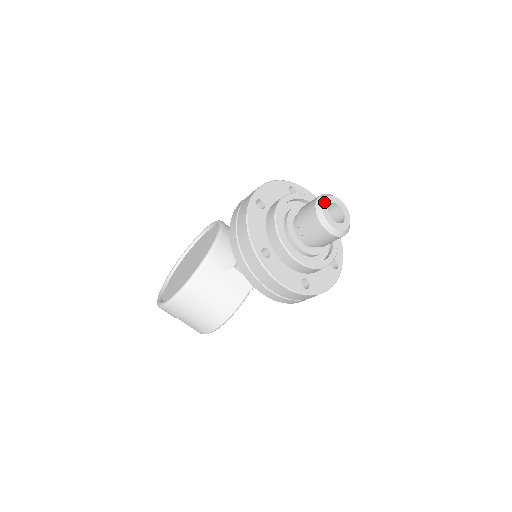
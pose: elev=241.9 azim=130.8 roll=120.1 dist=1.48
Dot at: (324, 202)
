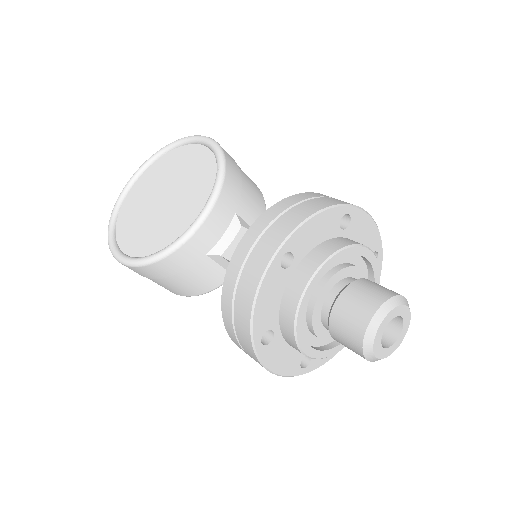
Dot at: (383, 322)
